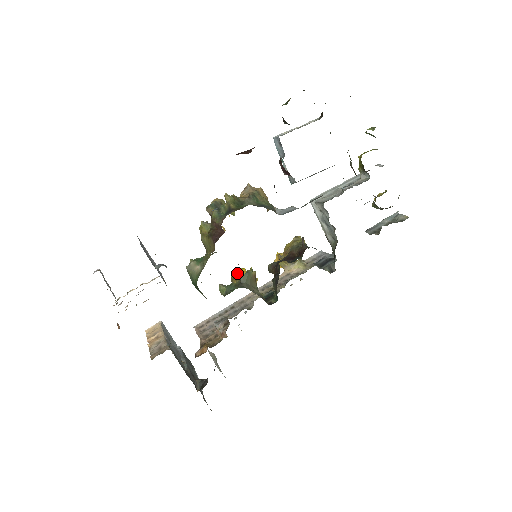
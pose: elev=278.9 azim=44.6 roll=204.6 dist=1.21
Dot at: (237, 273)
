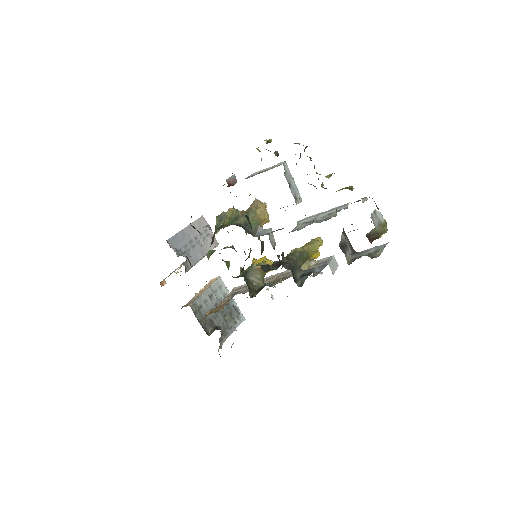
Dot at: (252, 262)
